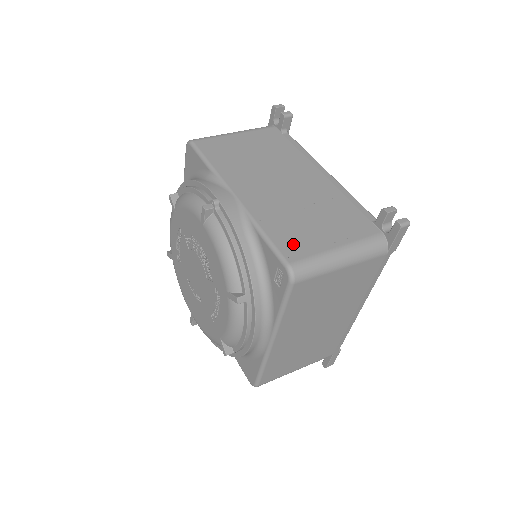
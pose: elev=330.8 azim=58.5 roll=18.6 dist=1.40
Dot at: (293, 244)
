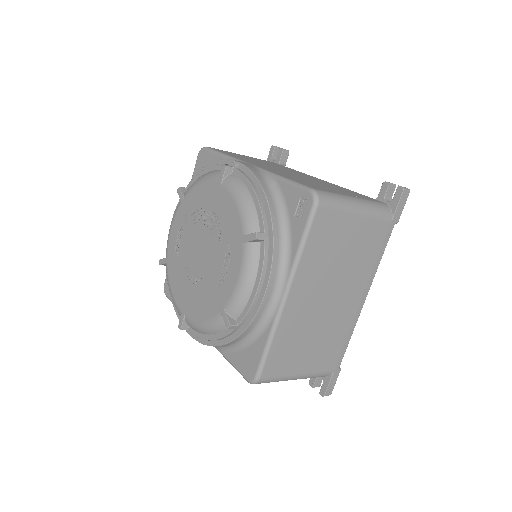
Dot at: (312, 185)
